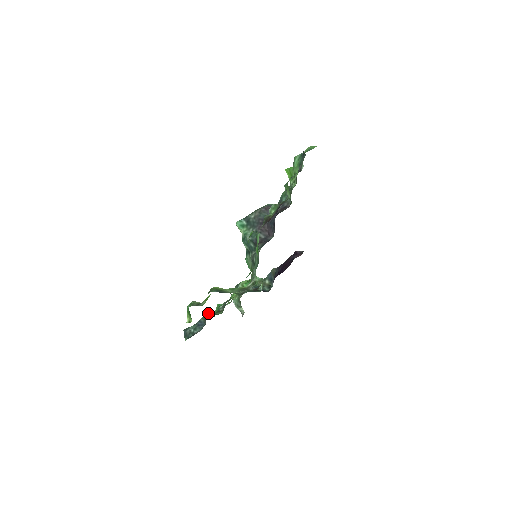
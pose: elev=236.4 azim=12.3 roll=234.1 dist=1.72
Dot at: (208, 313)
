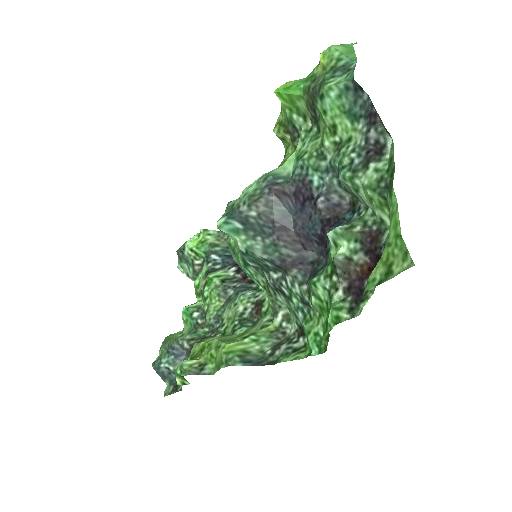
Dot at: (187, 339)
